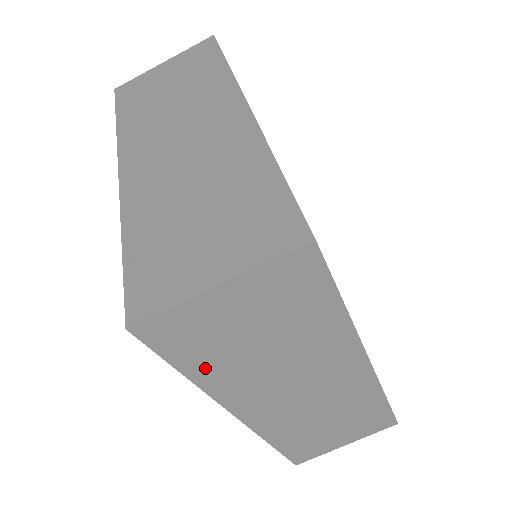
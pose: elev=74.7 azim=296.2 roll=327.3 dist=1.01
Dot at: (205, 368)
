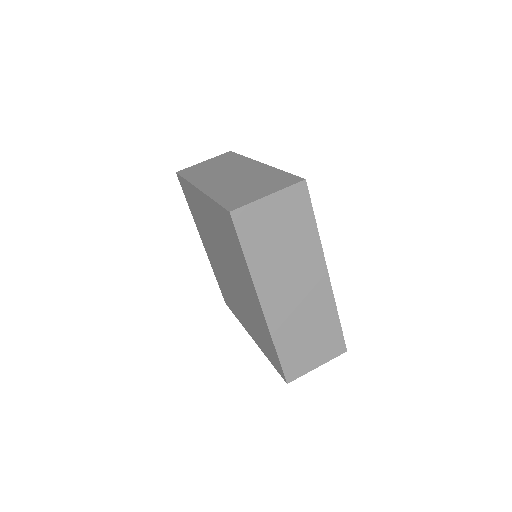
Dot at: (254, 252)
